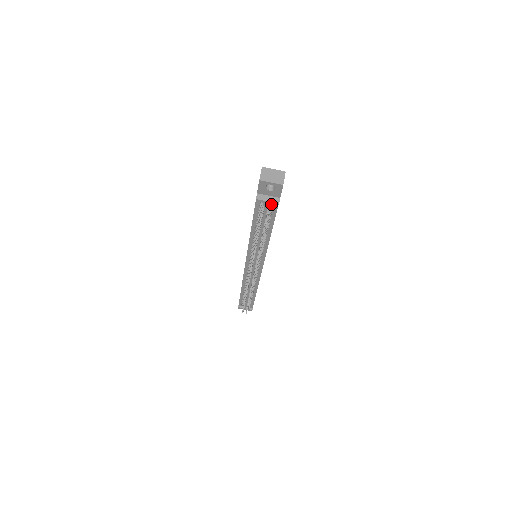
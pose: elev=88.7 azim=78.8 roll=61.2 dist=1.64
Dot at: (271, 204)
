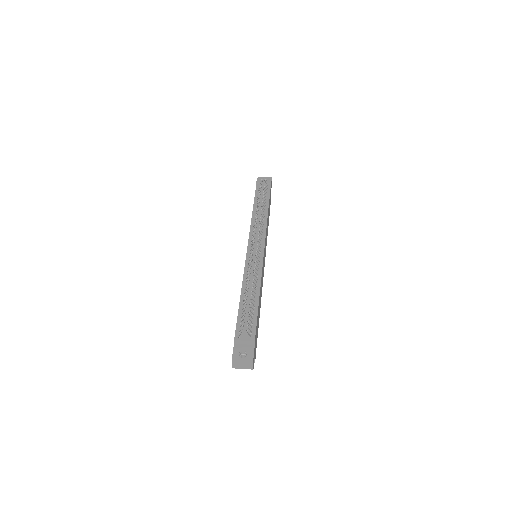
Dot at: (266, 186)
